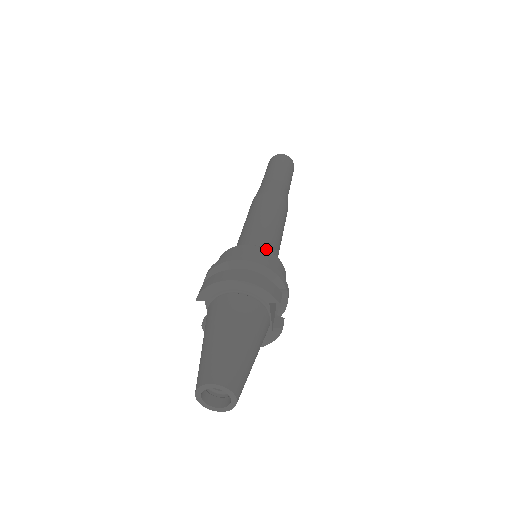
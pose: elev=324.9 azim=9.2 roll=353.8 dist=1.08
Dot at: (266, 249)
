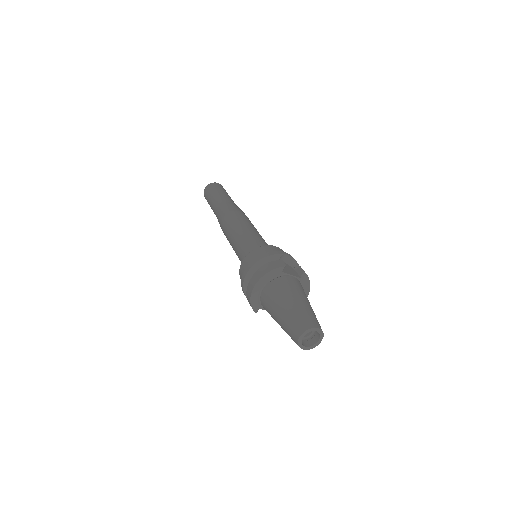
Dot at: (252, 251)
